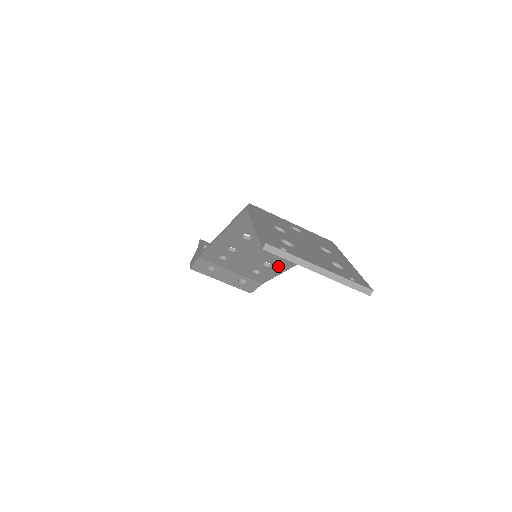
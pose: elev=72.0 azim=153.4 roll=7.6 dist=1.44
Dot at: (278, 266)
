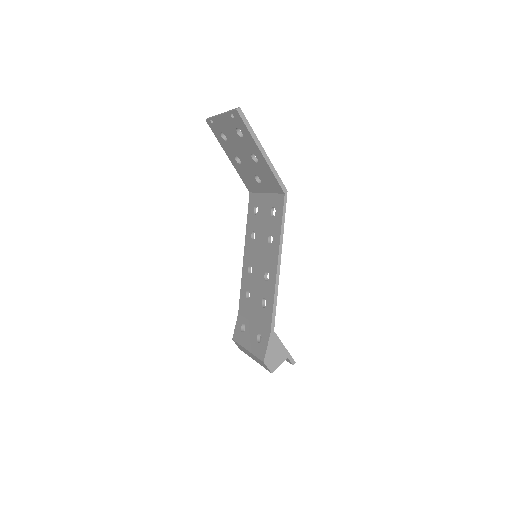
Dot at: (272, 272)
